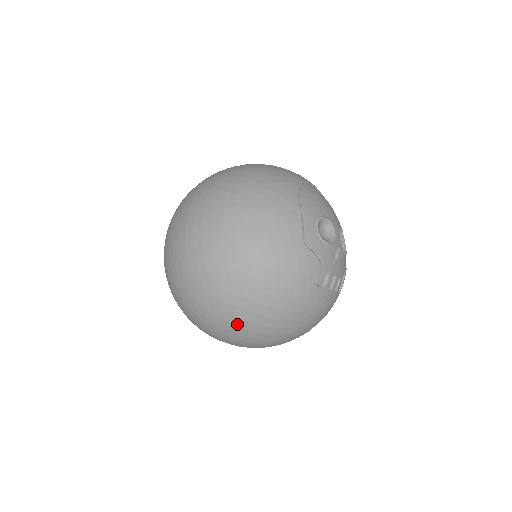
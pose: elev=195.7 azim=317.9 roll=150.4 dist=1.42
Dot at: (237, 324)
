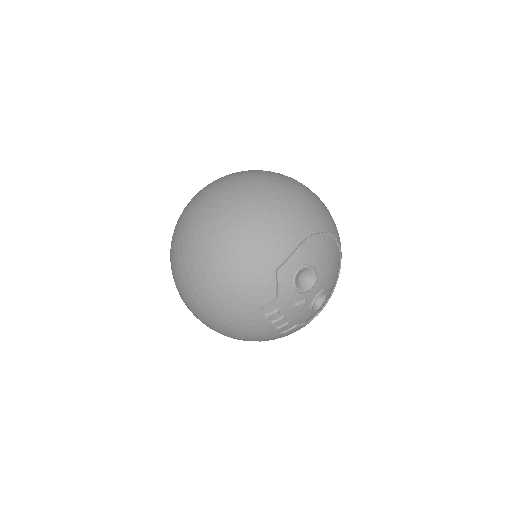
Dot at: (187, 283)
